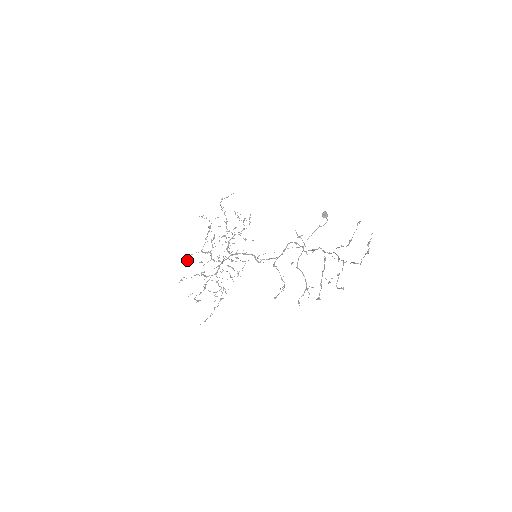
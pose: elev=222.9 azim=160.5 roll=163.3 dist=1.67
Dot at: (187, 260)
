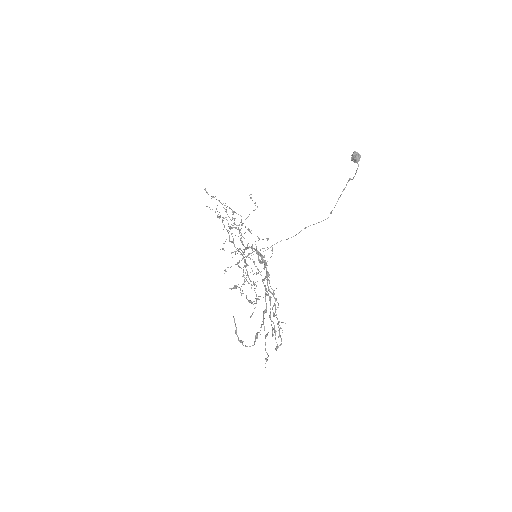
Dot at: occluded
